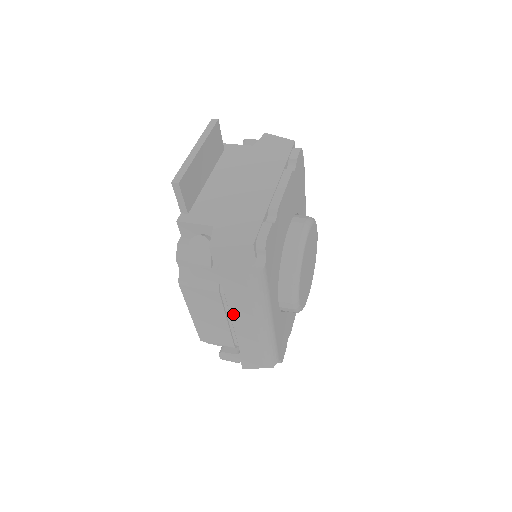
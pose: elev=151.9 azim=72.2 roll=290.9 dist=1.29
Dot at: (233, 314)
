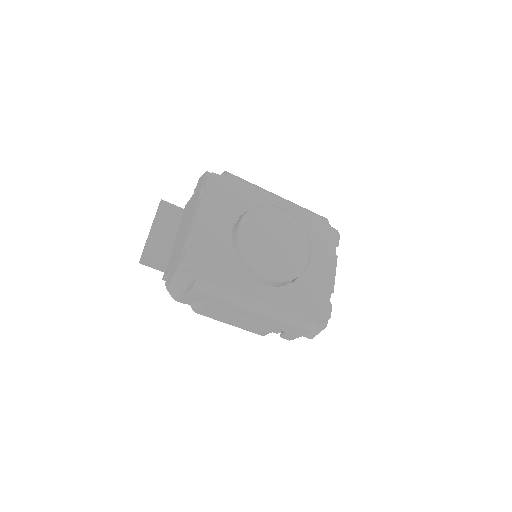
Dot at: (233, 312)
